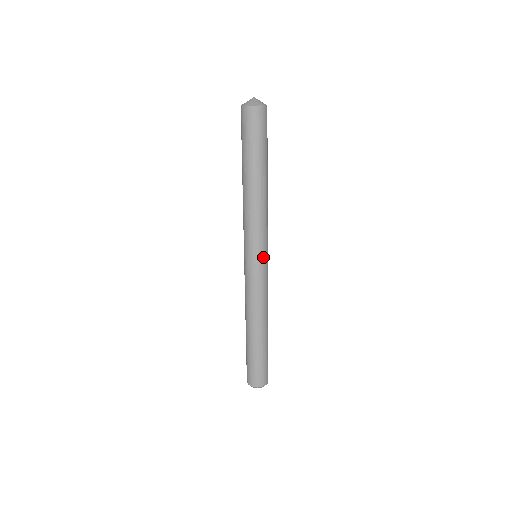
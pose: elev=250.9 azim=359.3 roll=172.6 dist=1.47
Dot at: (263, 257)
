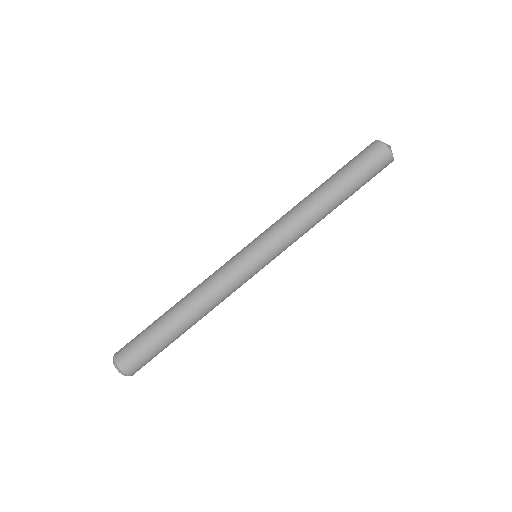
Dot at: occluded
